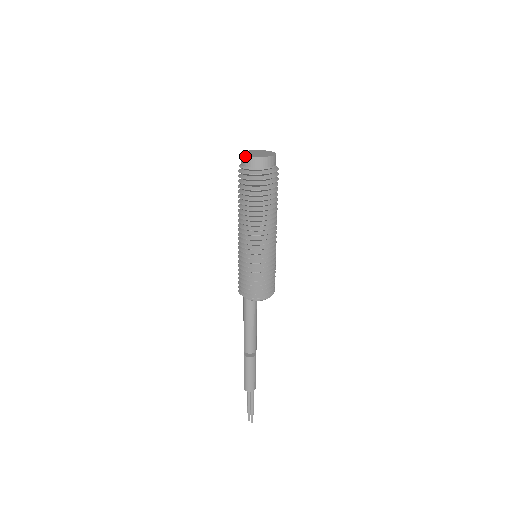
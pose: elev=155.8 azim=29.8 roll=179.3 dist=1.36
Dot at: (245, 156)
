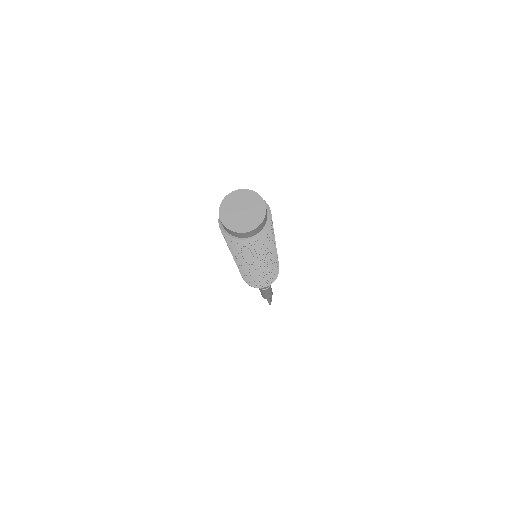
Dot at: occluded
